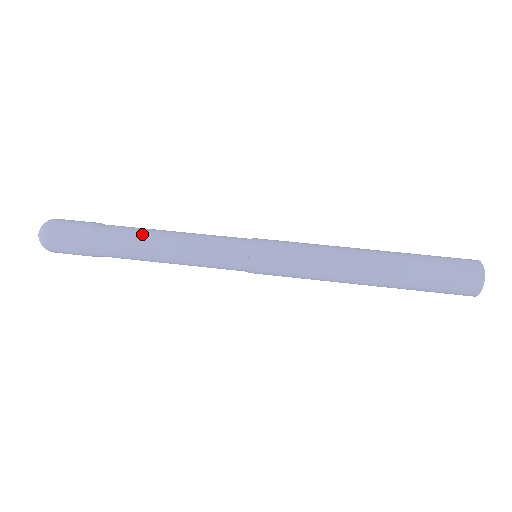
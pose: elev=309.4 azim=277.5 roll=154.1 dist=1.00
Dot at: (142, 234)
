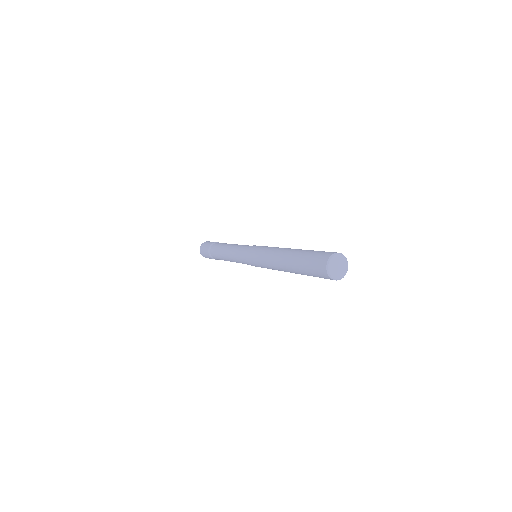
Dot at: occluded
